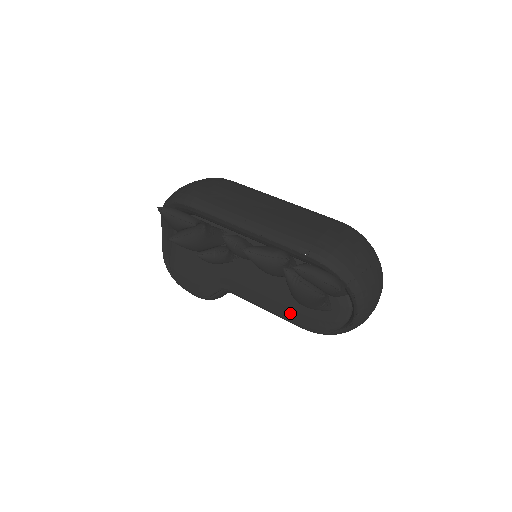
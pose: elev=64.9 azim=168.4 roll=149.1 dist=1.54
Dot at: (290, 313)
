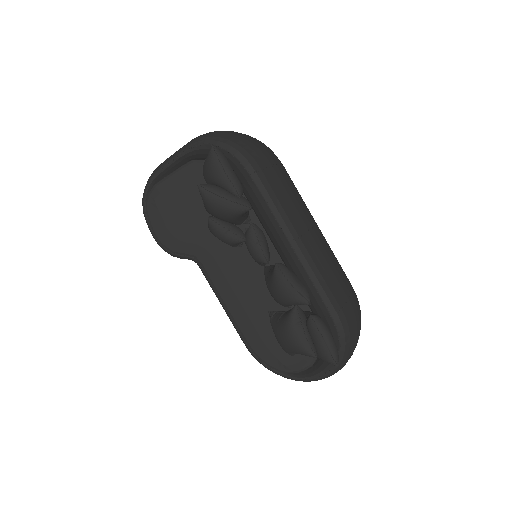
Dot at: (250, 330)
